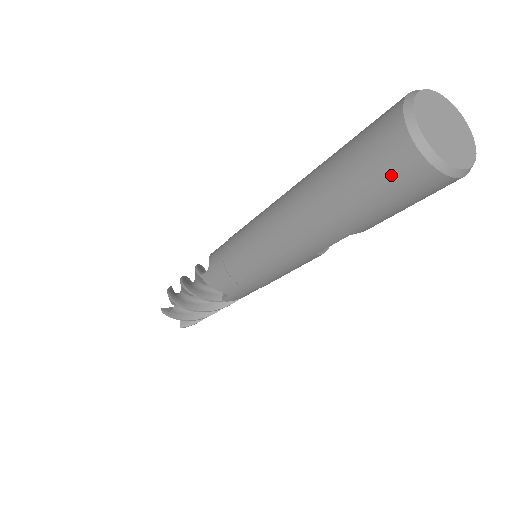
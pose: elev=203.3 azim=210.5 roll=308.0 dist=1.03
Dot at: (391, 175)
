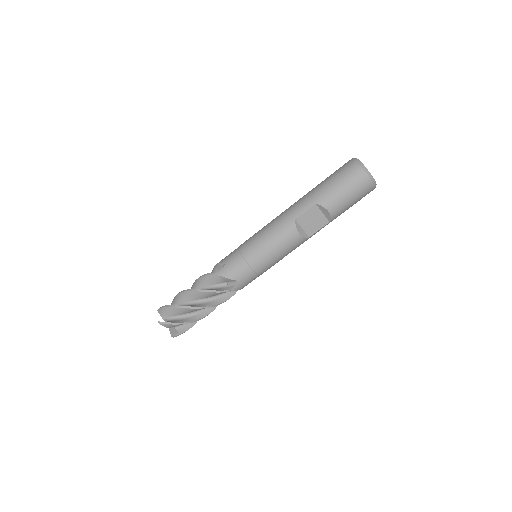
Dot at: (341, 169)
